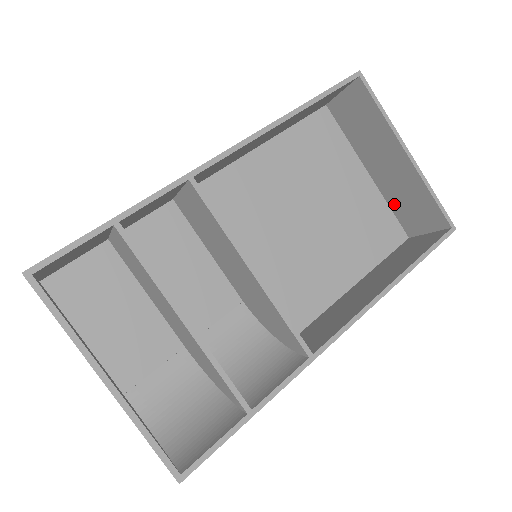
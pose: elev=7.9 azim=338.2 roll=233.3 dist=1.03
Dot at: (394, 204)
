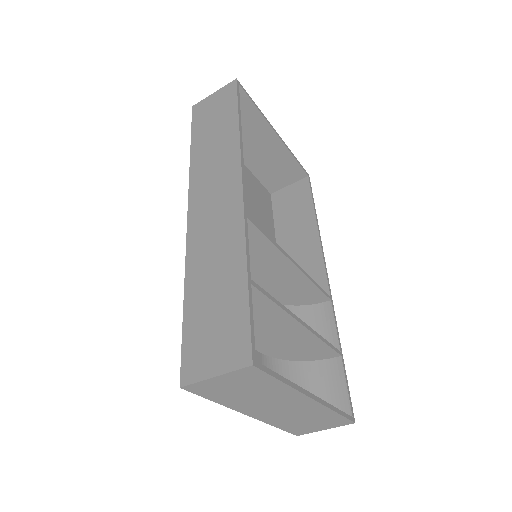
Dot at: (260, 174)
